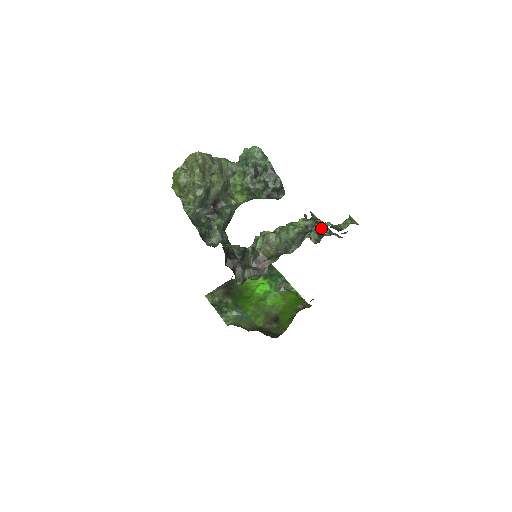
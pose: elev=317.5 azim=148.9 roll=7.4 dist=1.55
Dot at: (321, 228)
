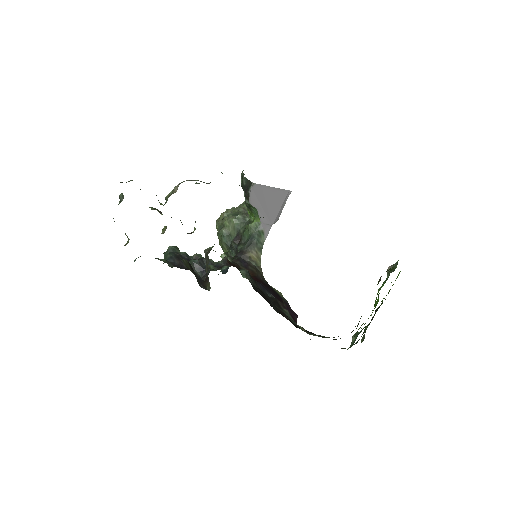
Dot at: occluded
